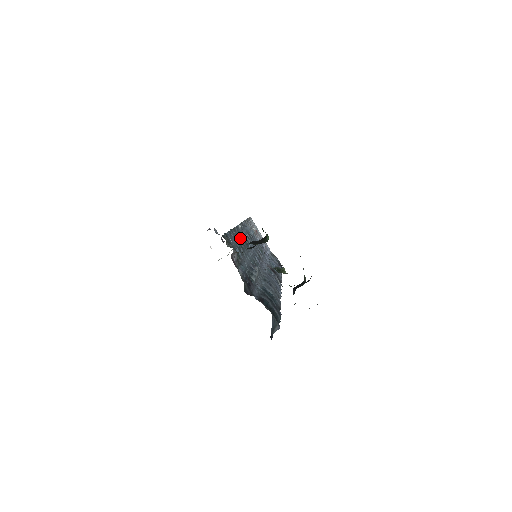
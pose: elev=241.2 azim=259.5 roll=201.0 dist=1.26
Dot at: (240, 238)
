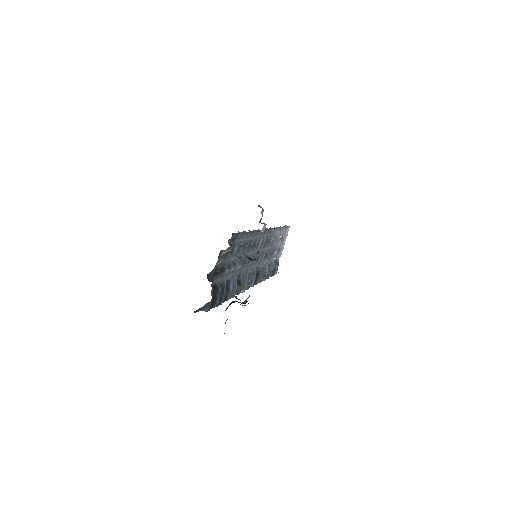
Dot at: (251, 239)
